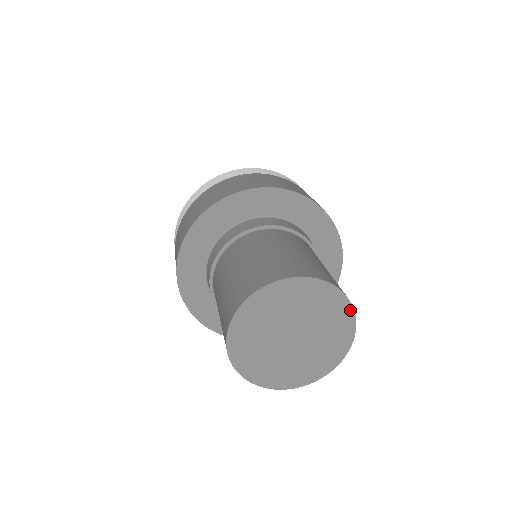
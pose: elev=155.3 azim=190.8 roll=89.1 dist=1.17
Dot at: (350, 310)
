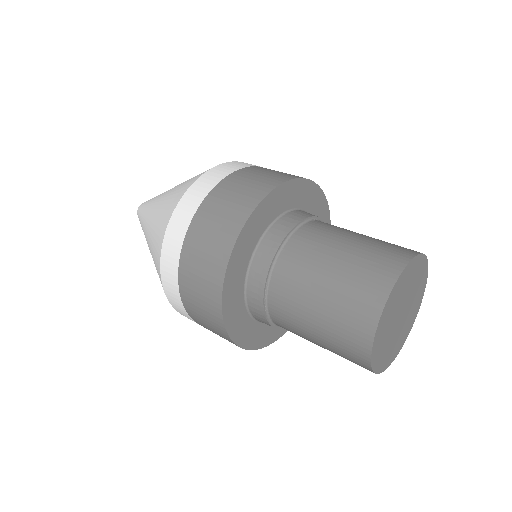
Dot at: (425, 260)
